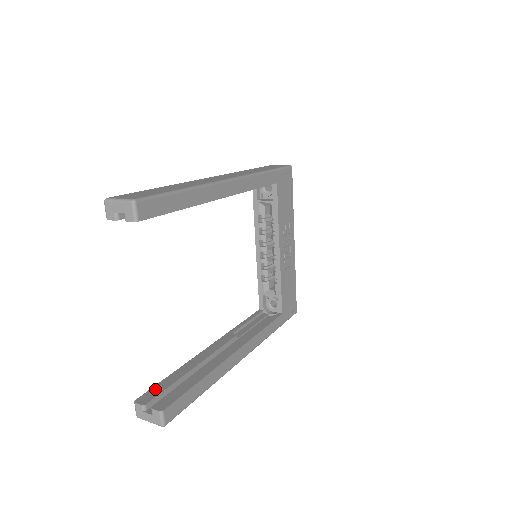
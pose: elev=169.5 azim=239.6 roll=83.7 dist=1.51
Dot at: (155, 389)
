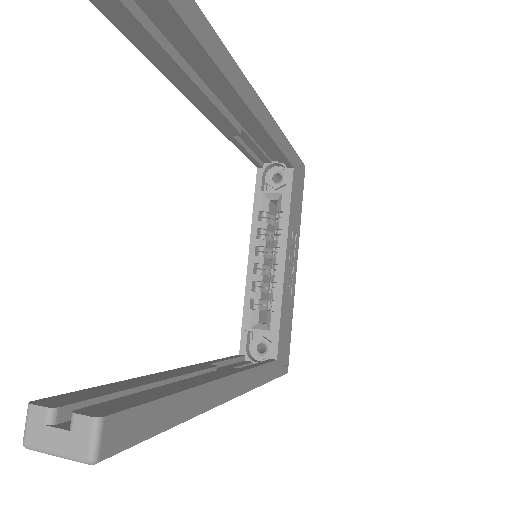
Dot at: (79, 393)
